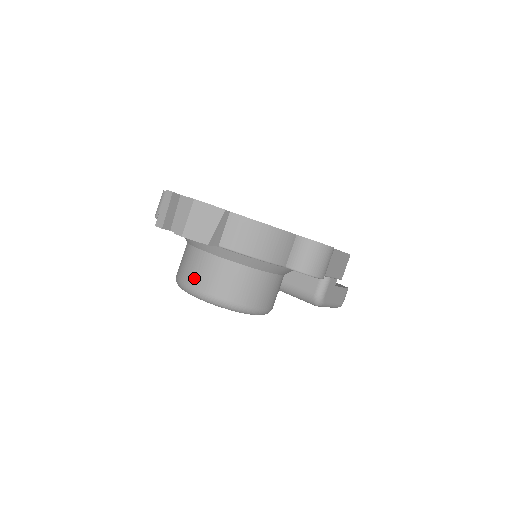
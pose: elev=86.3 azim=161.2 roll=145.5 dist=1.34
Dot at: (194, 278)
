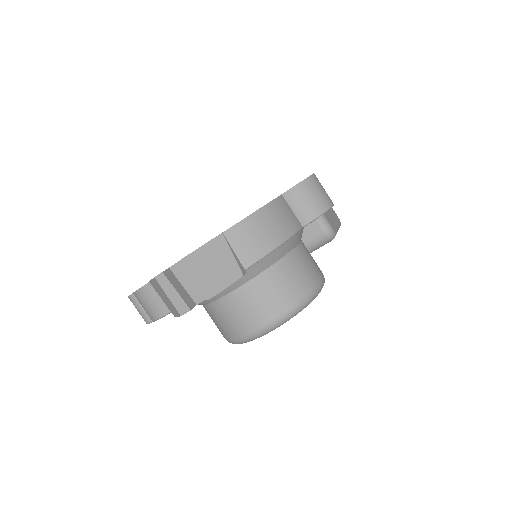
Dot at: (250, 320)
